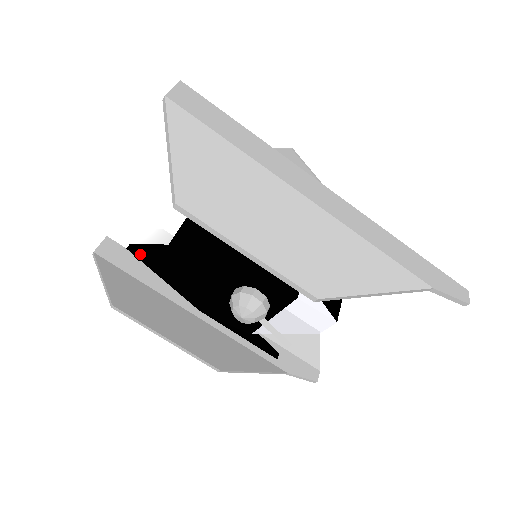
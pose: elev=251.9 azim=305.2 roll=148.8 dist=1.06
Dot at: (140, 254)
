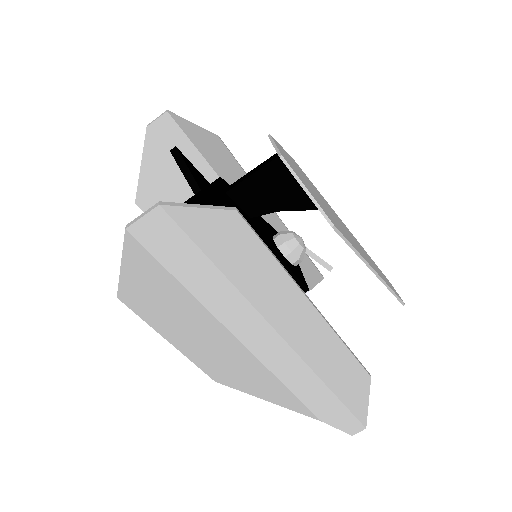
Dot at: occluded
